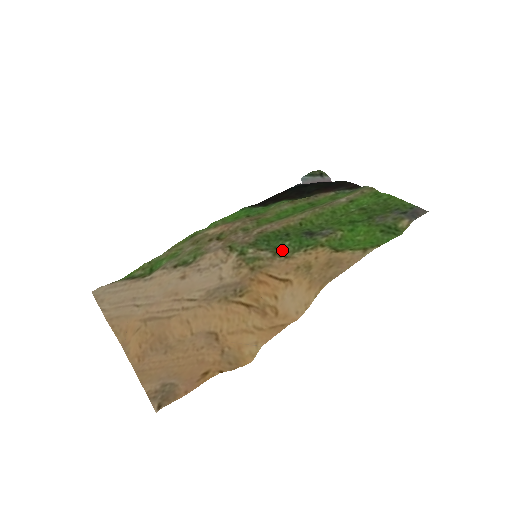
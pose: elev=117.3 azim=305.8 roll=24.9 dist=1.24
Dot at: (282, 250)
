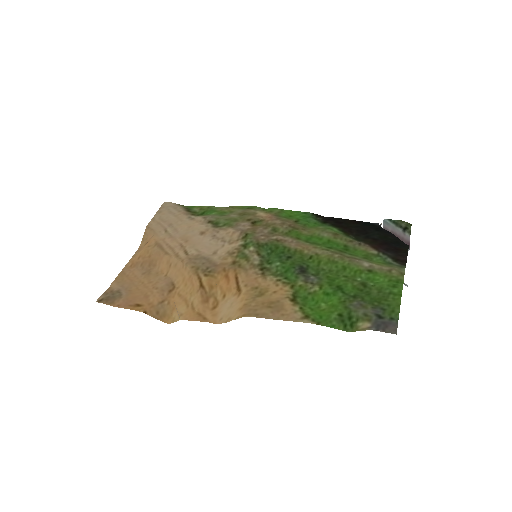
Dot at: (269, 266)
